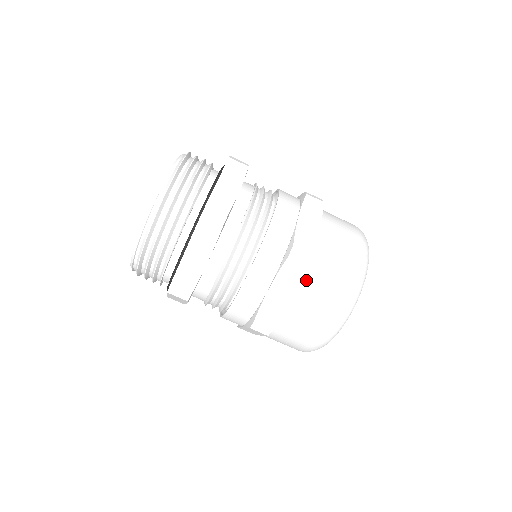
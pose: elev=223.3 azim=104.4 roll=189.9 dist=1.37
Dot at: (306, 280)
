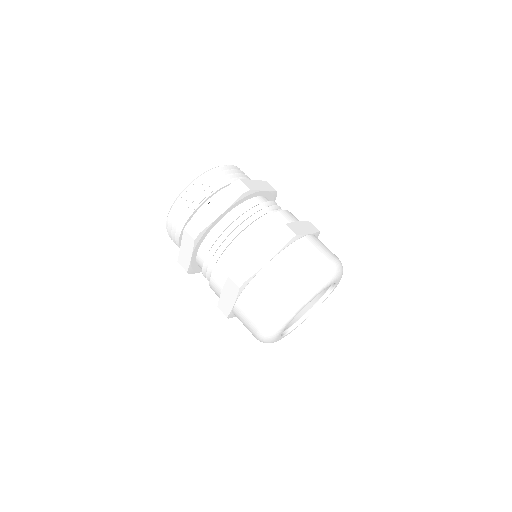
Dot at: (285, 252)
